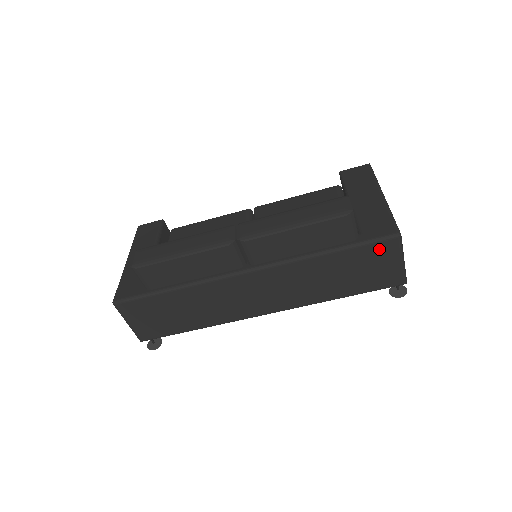
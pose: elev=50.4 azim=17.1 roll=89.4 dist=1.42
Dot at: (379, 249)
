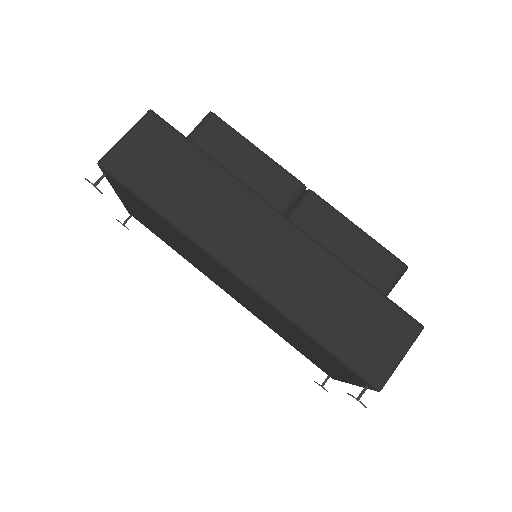
Dot at: (397, 321)
